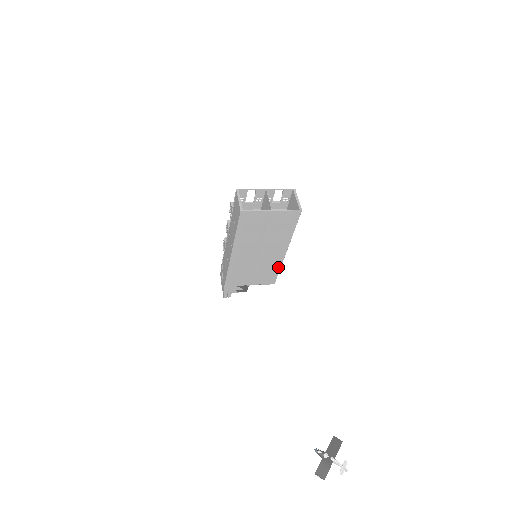
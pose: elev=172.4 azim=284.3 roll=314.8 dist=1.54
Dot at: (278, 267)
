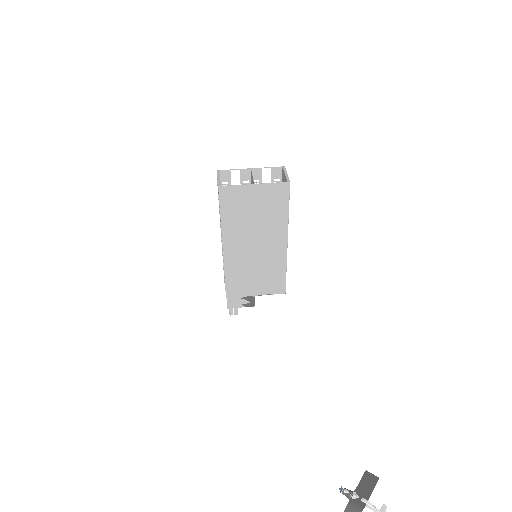
Dot at: (283, 267)
